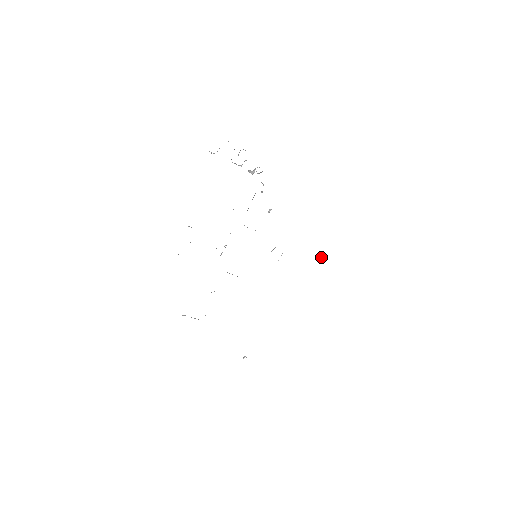
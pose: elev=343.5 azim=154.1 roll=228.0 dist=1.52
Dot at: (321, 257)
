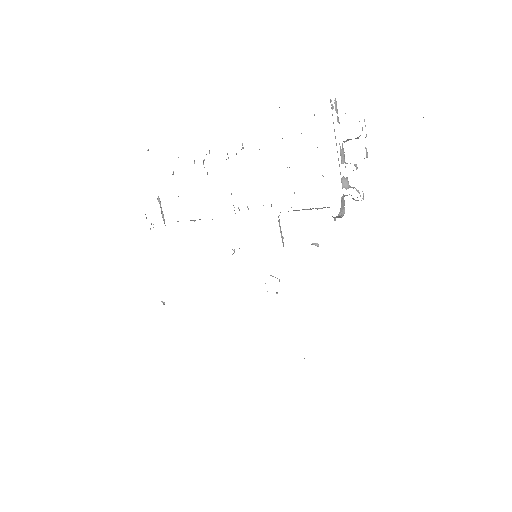
Dot at: occluded
